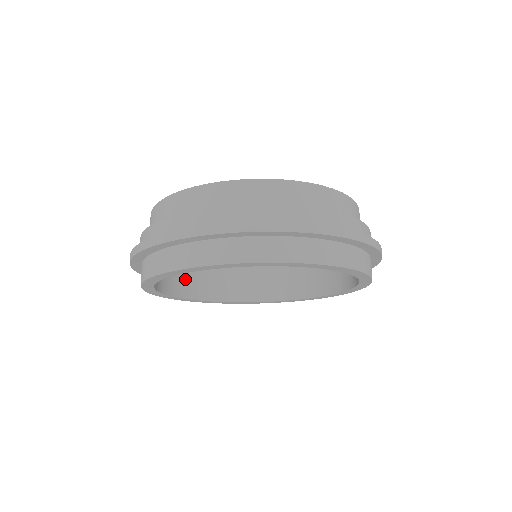
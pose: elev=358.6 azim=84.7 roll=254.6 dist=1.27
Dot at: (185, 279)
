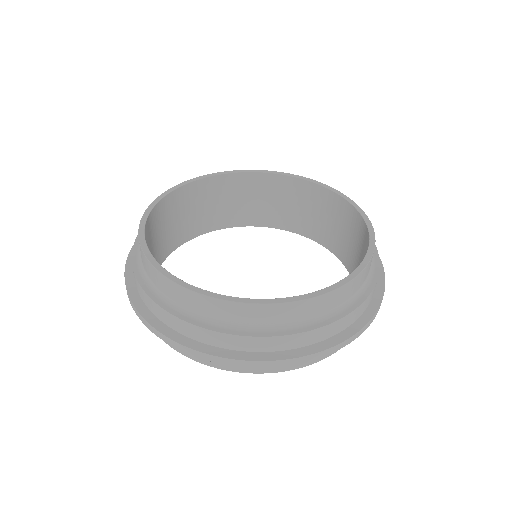
Dot at: occluded
